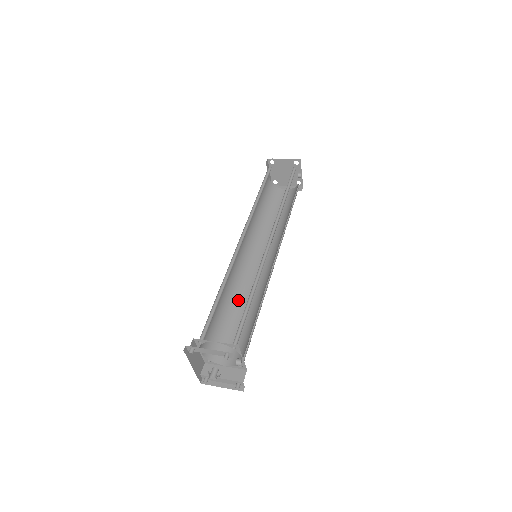
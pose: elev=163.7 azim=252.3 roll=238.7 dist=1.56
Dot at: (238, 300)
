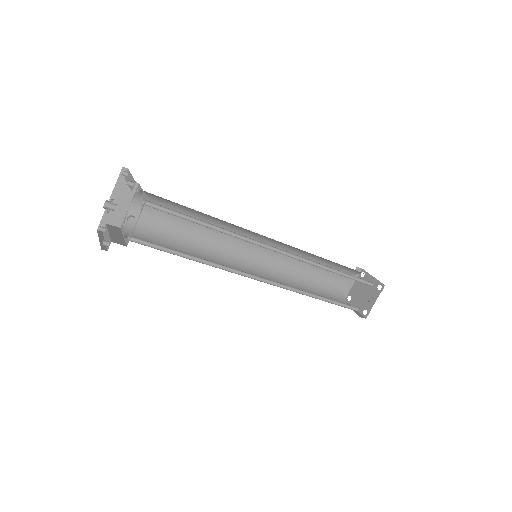
Dot at: (202, 254)
